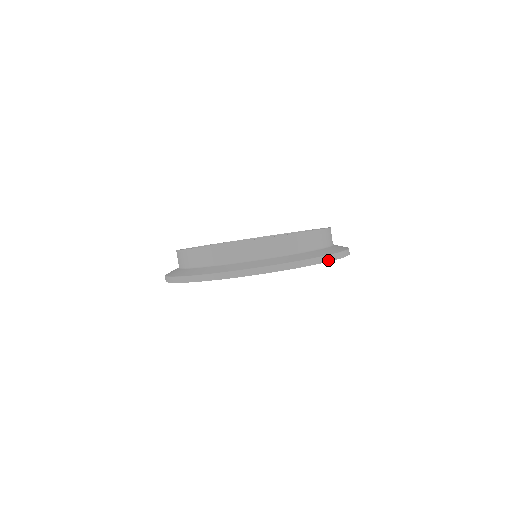
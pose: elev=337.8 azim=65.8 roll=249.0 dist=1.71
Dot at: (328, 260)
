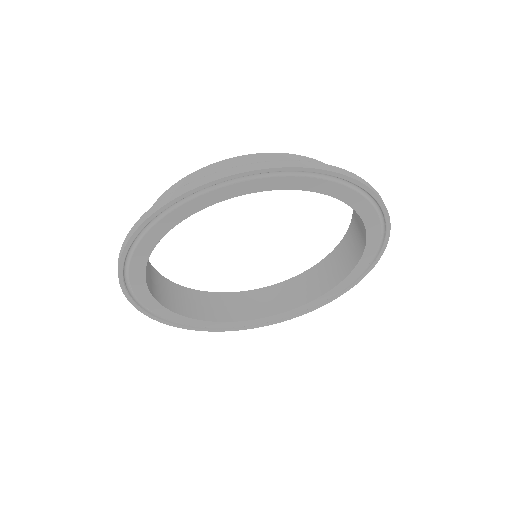
Dot at: (334, 171)
